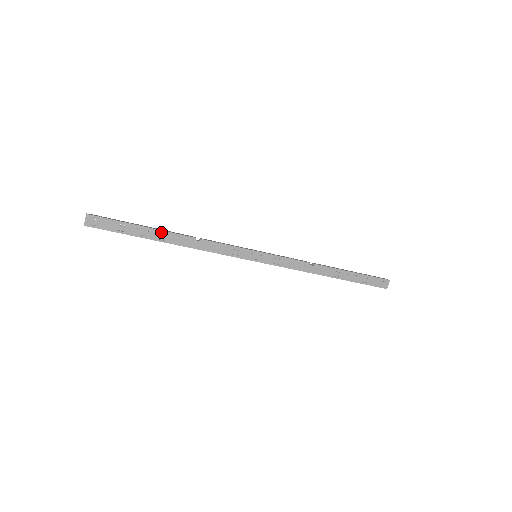
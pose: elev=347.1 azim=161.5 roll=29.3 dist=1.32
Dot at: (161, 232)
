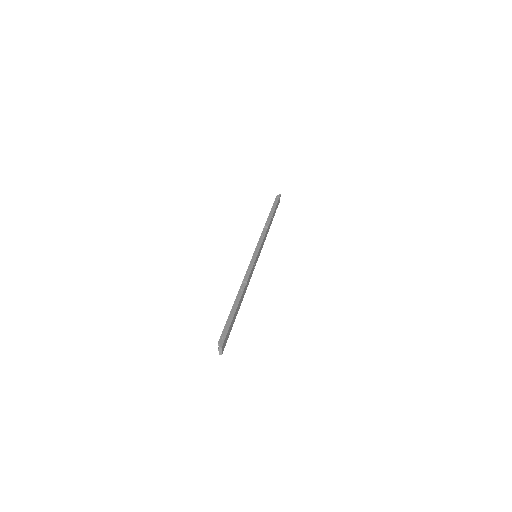
Dot at: (239, 304)
